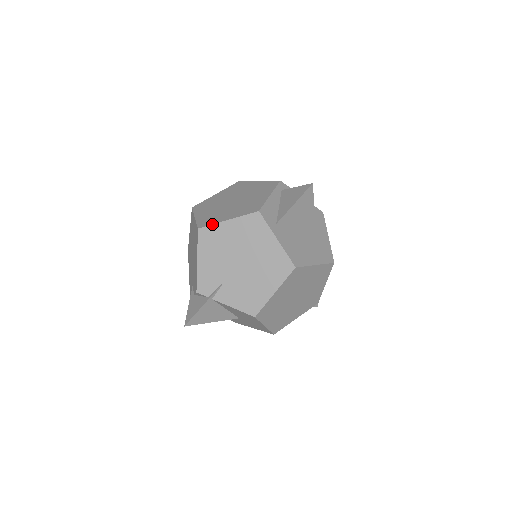
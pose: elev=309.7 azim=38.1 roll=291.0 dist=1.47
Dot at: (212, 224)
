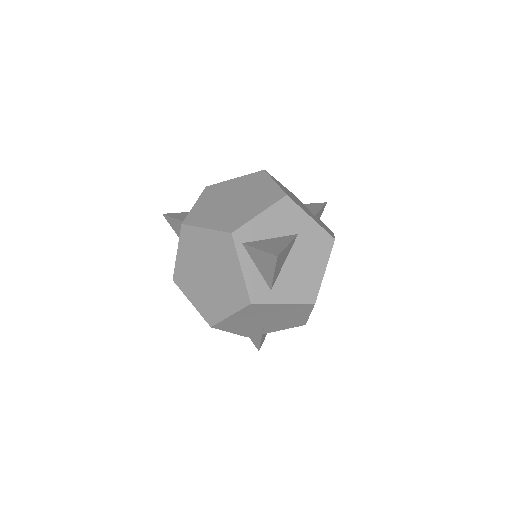
Dot at: (219, 322)
